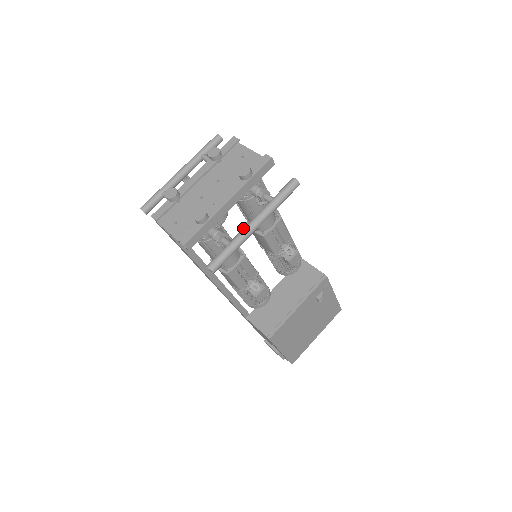
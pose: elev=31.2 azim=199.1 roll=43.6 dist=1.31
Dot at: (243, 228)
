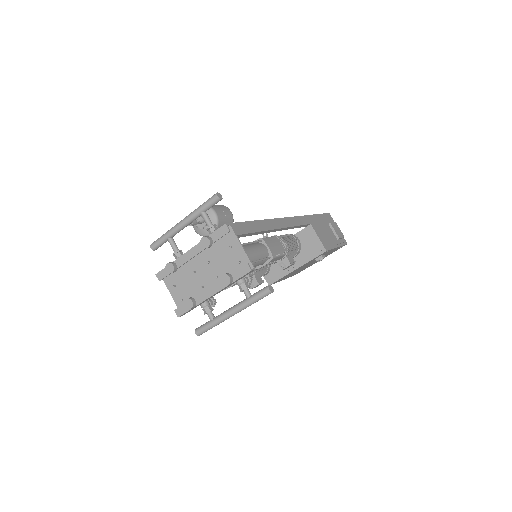
Dot at: (223, 313)
